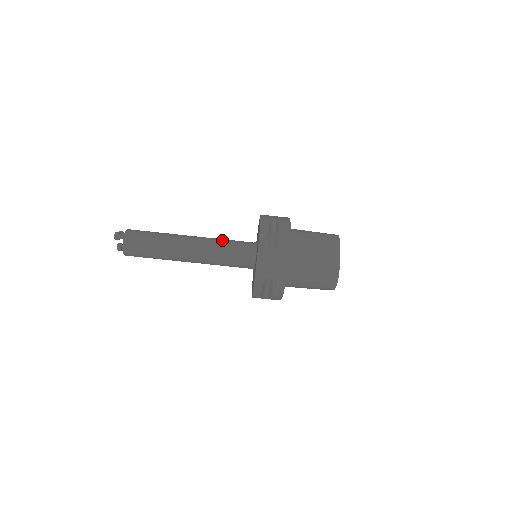
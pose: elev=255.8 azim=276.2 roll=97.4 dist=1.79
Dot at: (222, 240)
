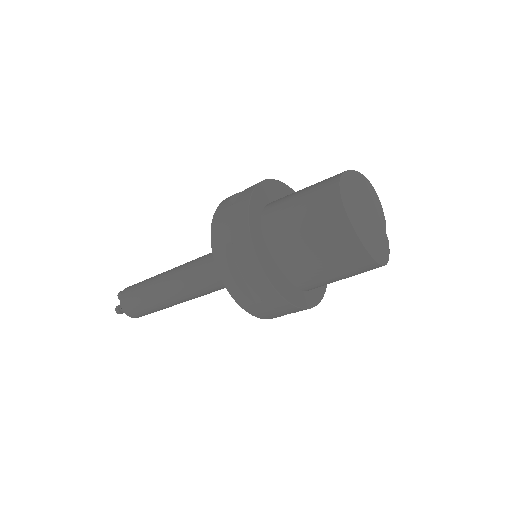
Dot at: (203, 270)
